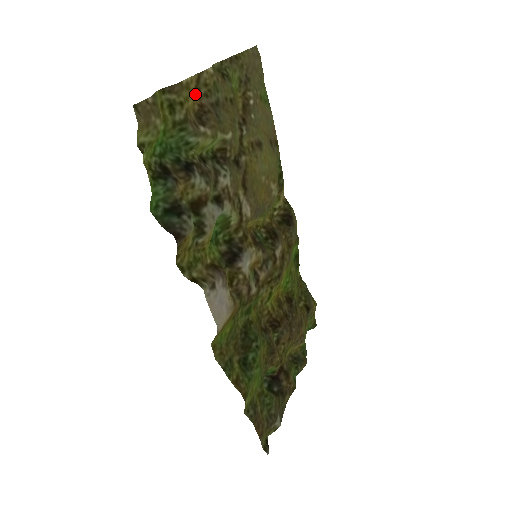
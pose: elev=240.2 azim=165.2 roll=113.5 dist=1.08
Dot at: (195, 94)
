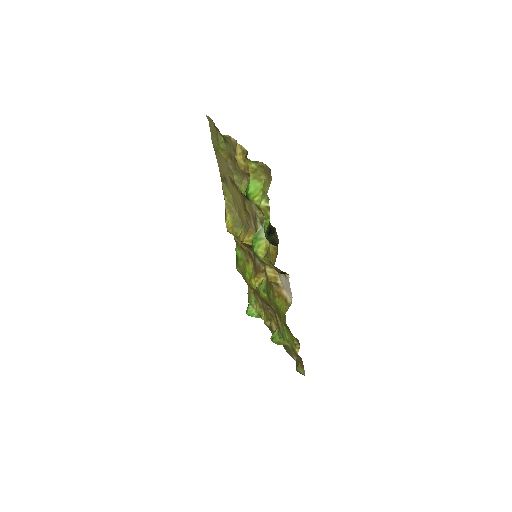
Dot at: (235, 156)
